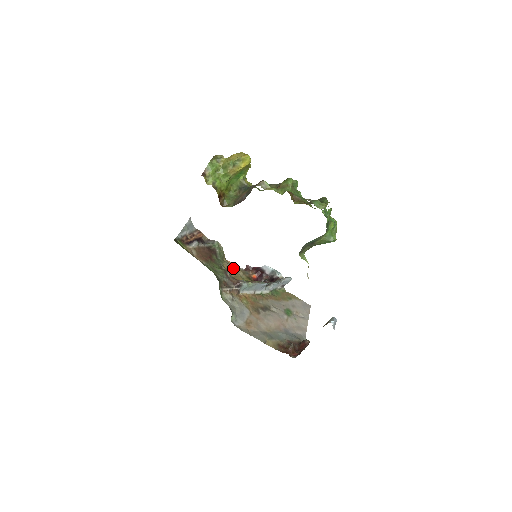
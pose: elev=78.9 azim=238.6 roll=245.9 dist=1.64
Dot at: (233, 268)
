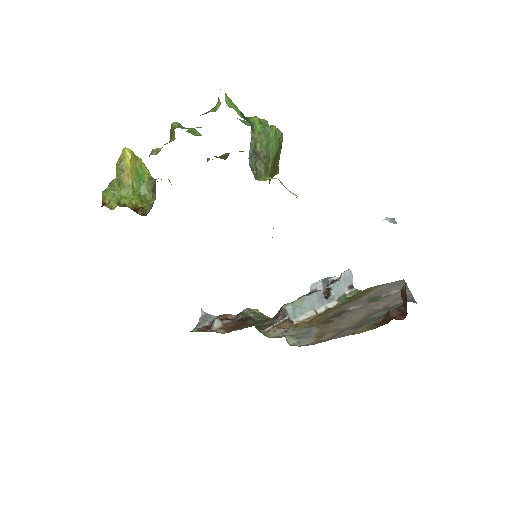
Dot at: occluded
